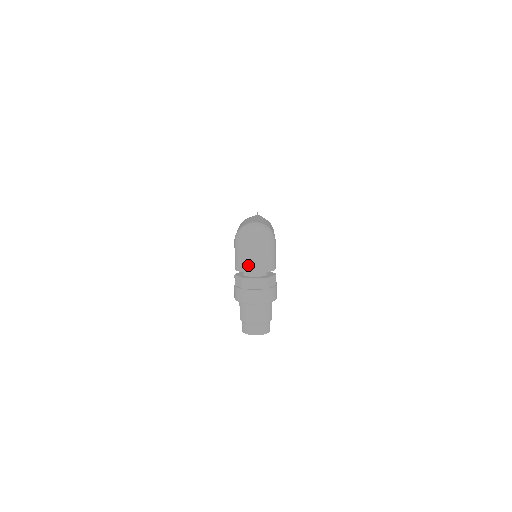
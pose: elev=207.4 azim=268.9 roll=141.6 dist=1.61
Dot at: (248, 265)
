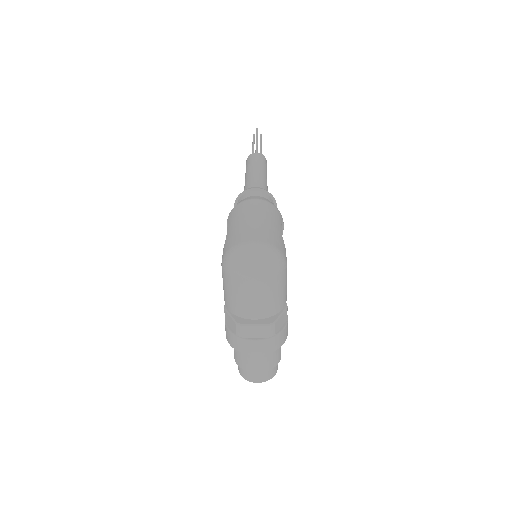
Dot at: (244, 309)
